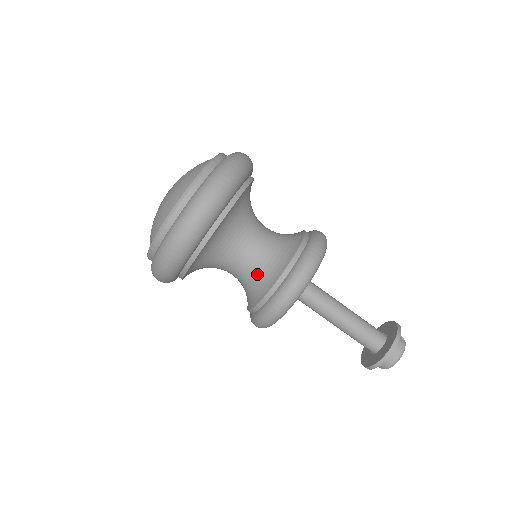
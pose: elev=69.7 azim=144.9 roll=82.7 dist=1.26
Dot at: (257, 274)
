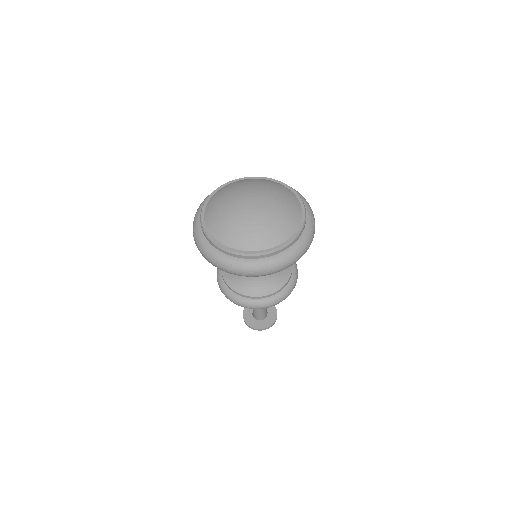
Dot at: (254, 280)
